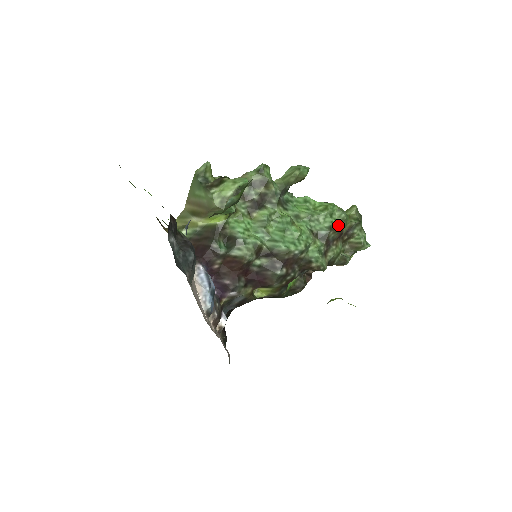
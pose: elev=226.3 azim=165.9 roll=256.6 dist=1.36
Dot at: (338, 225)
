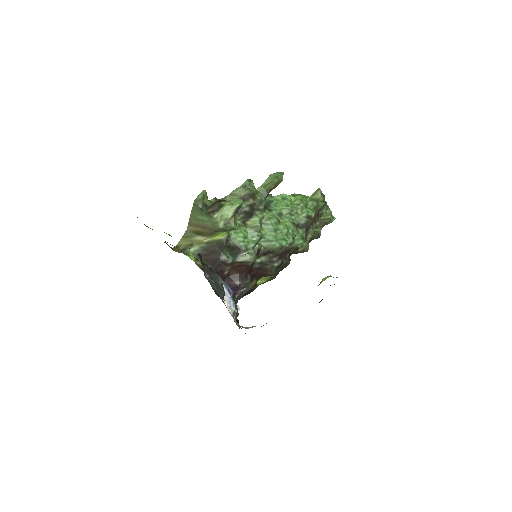
Dot at: (312, 213)
